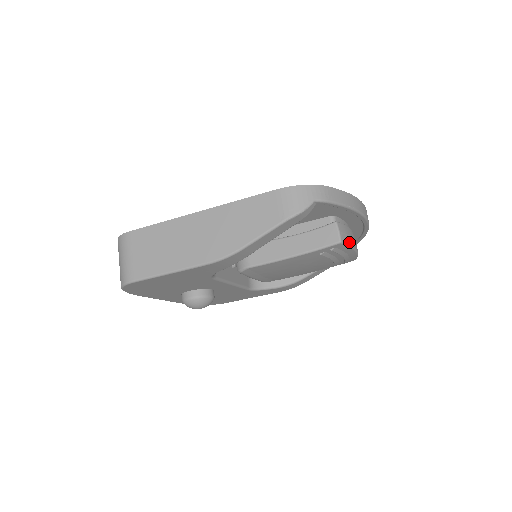
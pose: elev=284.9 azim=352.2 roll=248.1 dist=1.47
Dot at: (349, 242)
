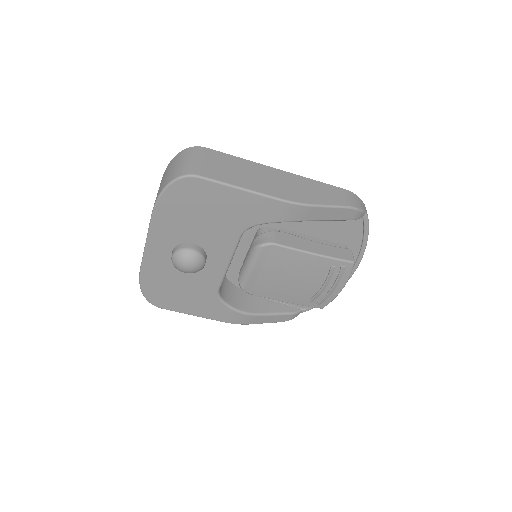
Dot at: (351, 272)
